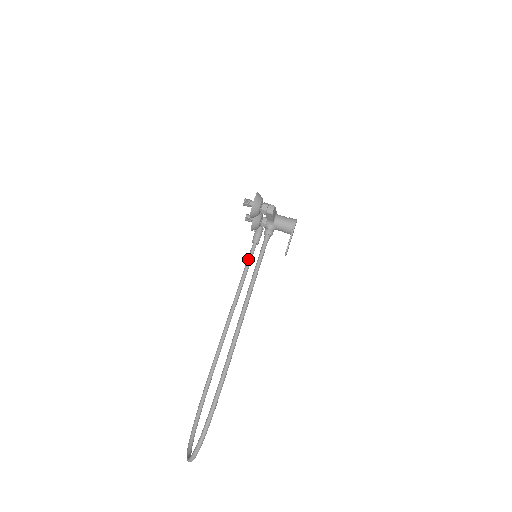
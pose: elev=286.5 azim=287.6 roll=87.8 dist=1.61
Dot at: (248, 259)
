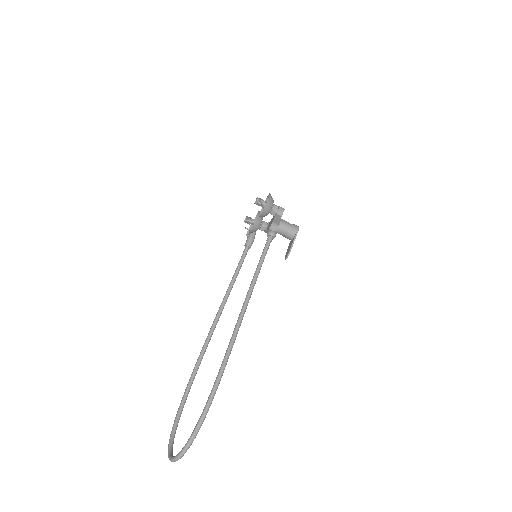
Dot at: (240, 261)
